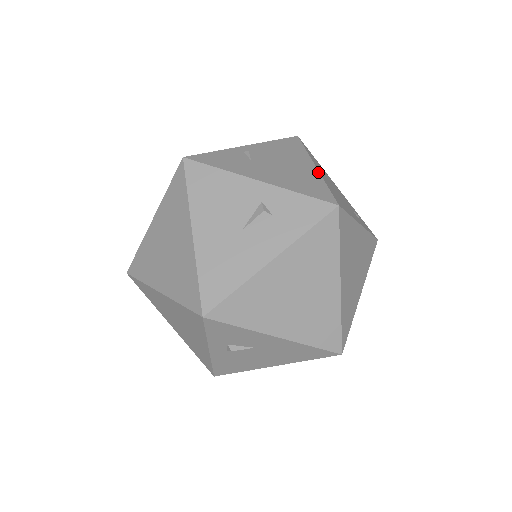
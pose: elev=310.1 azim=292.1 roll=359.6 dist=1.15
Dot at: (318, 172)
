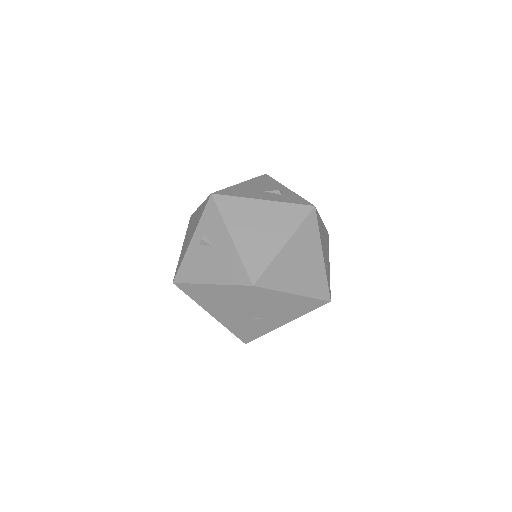
Dot at: occluded
